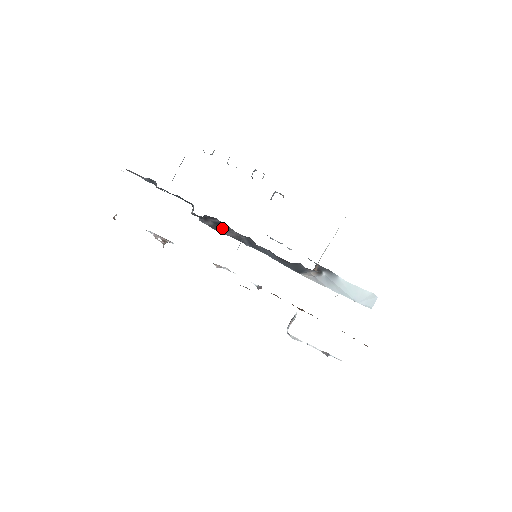
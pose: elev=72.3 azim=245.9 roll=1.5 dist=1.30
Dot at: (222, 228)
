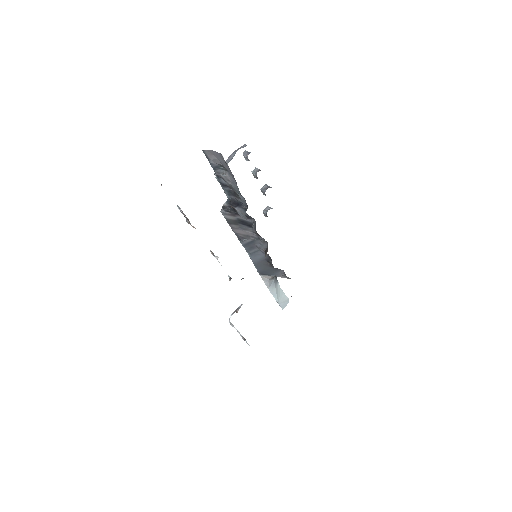
Dot at: (240, 225)
